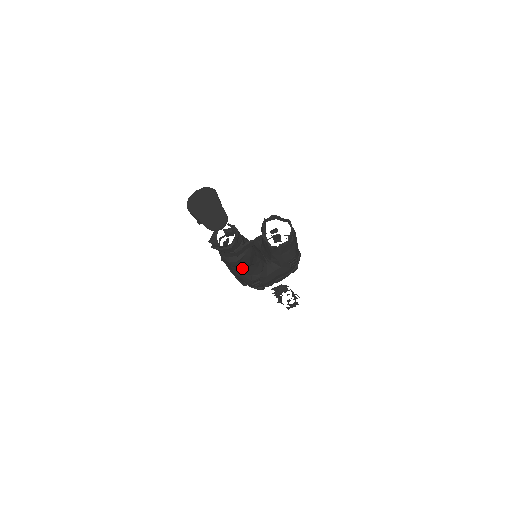
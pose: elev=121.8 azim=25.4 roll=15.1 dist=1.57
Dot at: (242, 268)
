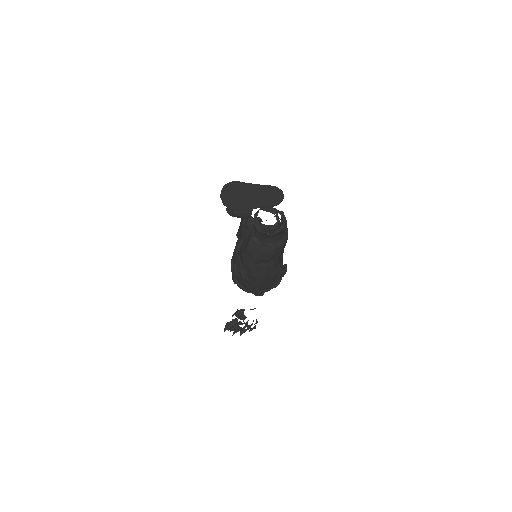
Dot at: (276, 258)
